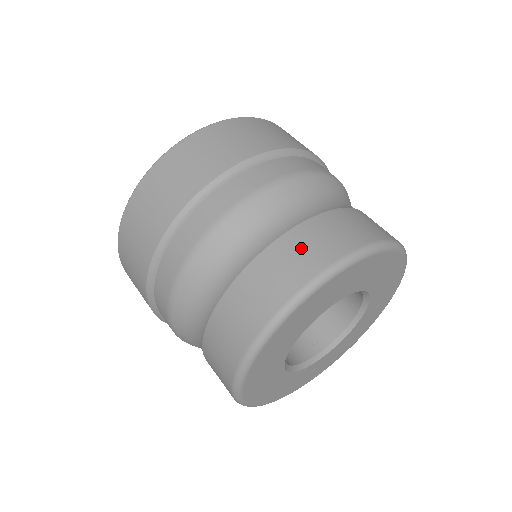
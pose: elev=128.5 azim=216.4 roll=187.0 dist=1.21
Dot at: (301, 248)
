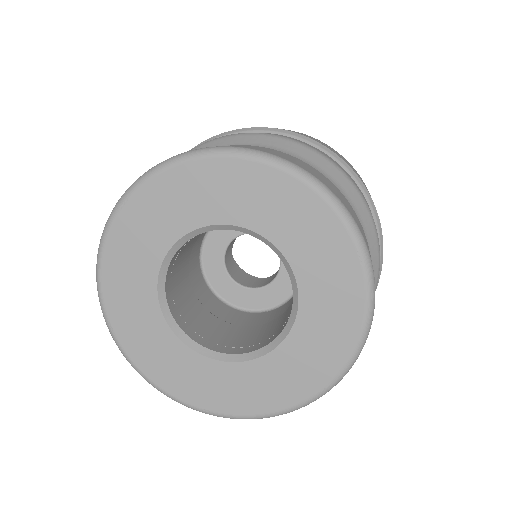
Dot at: occluded
